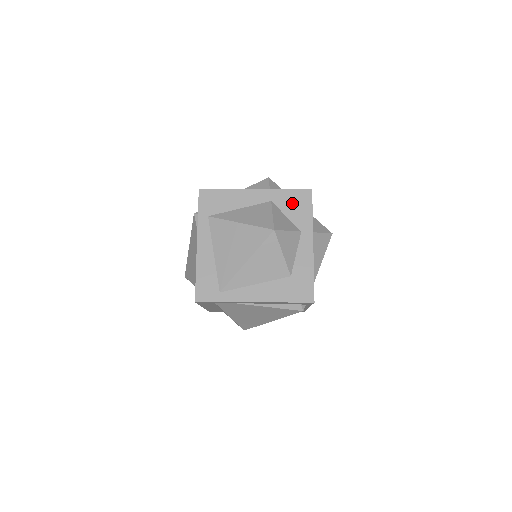
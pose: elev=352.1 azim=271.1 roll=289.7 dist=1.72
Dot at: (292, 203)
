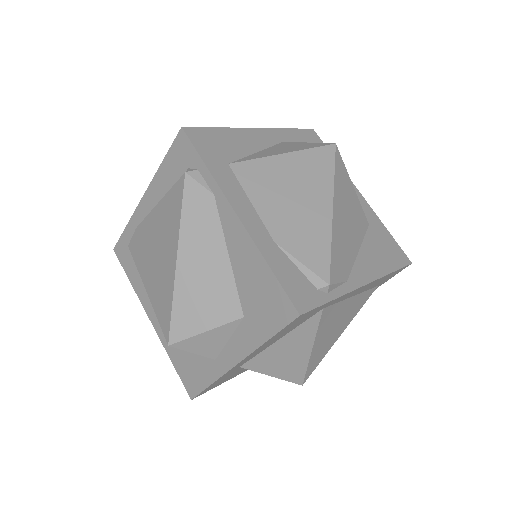
Dot at: occluded
